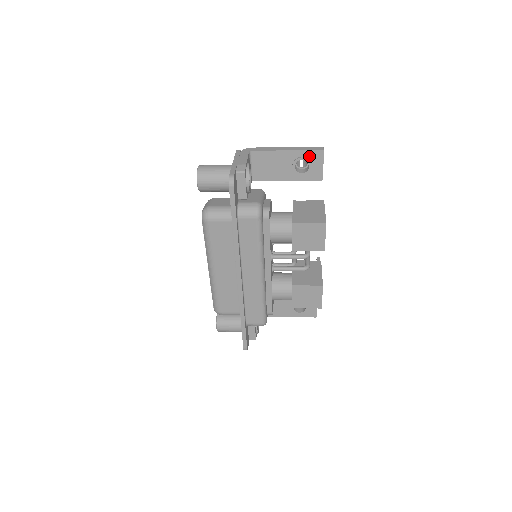
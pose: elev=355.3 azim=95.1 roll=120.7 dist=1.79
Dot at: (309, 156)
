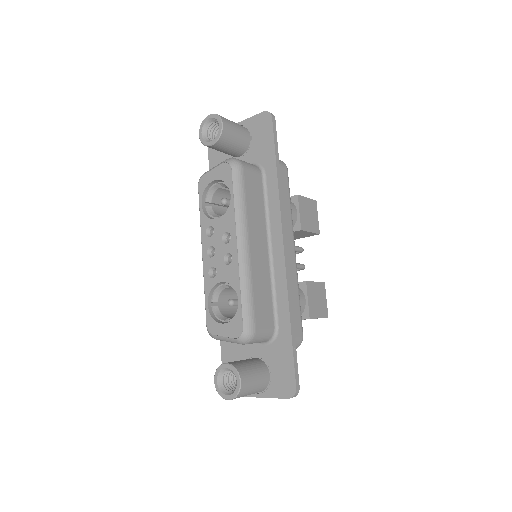
Dot at: occluded
